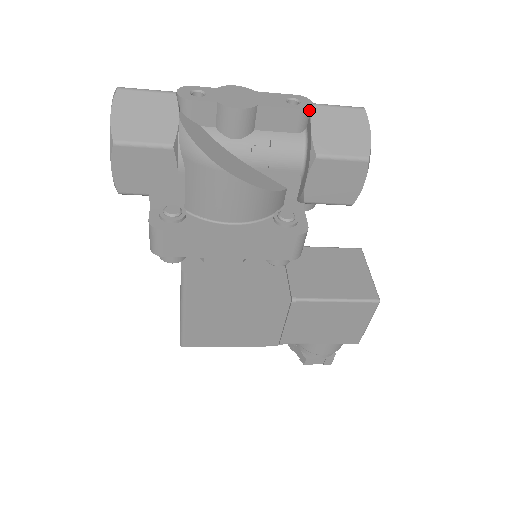
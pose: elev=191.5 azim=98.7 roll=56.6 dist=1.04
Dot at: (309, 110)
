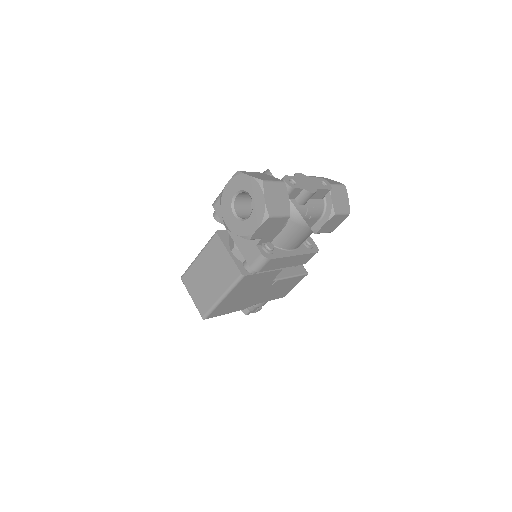
Dot at: (331, 189)
